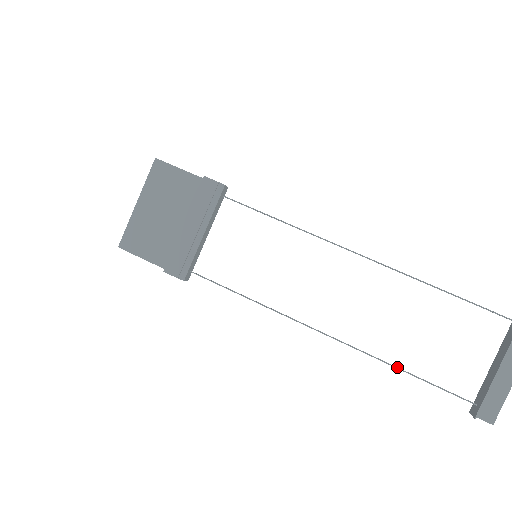
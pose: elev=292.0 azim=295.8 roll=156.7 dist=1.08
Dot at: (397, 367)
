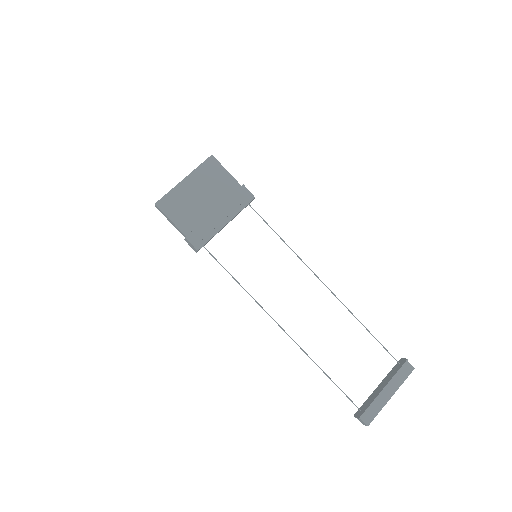
Dot at: occluded
